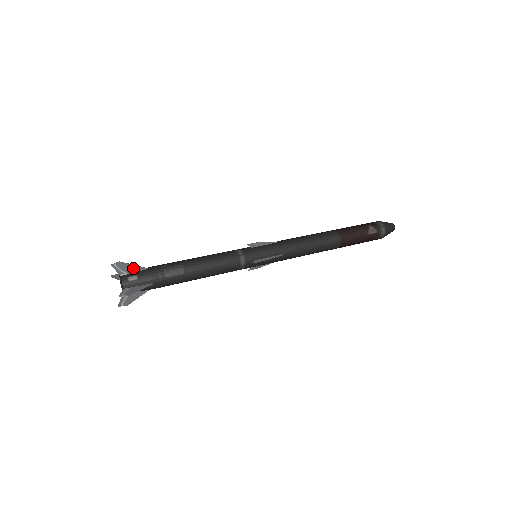
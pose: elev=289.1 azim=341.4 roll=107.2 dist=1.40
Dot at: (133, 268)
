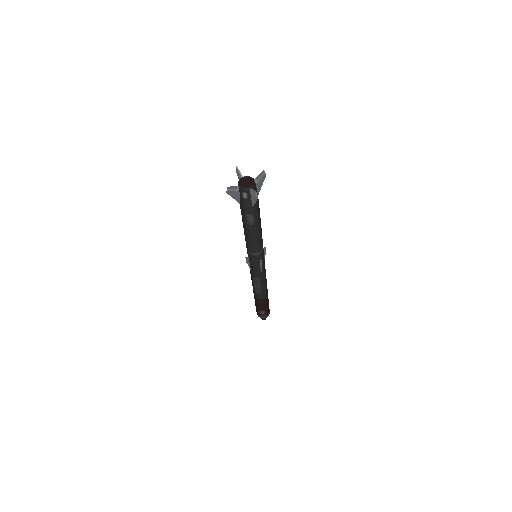
Dot at: occluded
